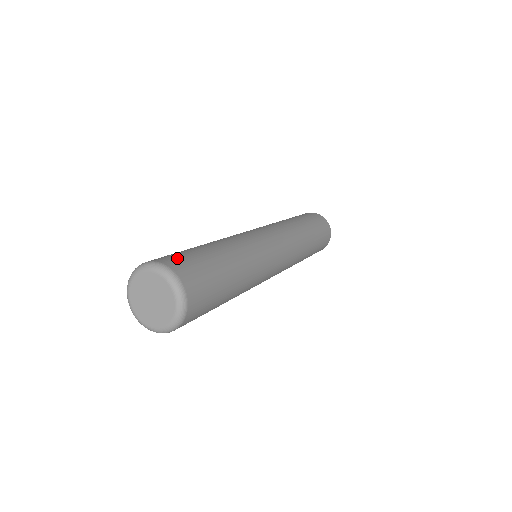
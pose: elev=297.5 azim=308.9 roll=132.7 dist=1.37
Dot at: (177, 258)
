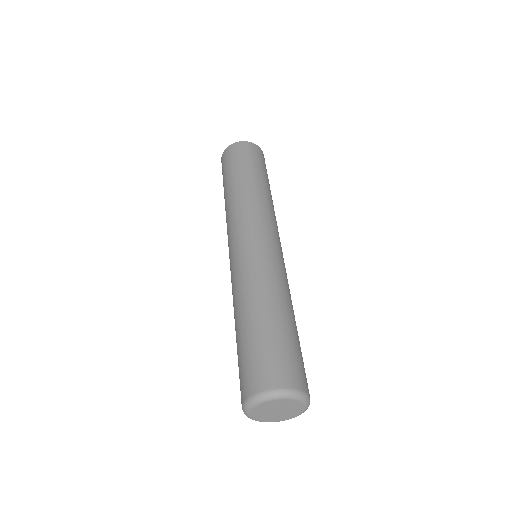
Dot at: (264, 369)
